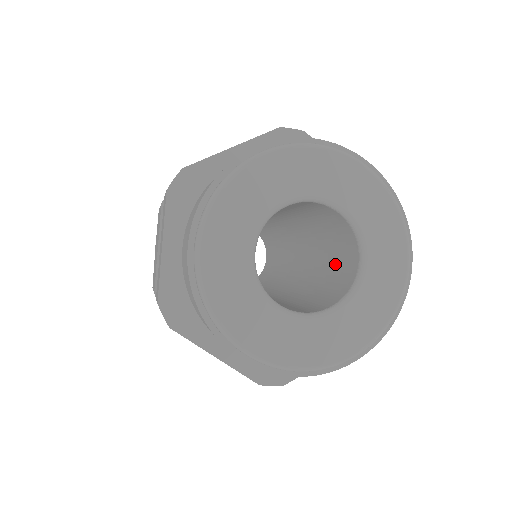
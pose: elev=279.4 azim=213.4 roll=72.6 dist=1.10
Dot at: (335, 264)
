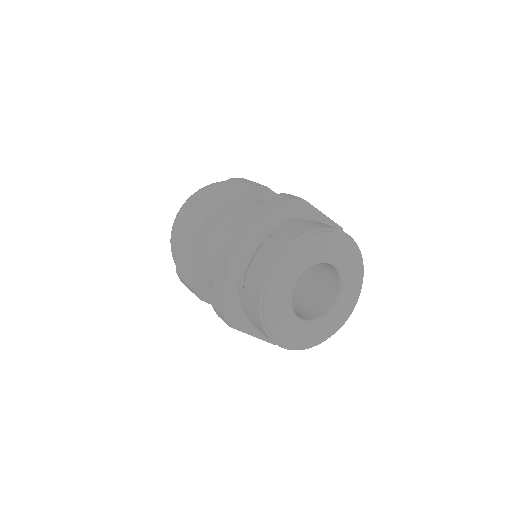
Dot at: occluded
